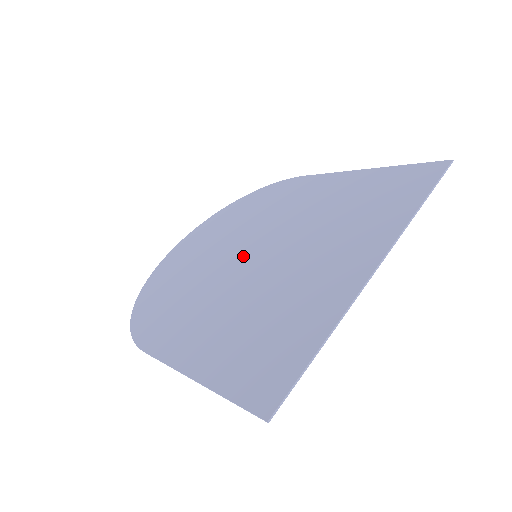
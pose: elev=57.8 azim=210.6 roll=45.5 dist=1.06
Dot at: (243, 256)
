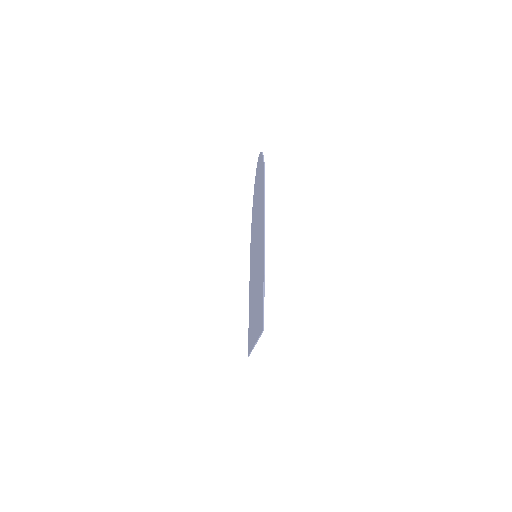
Dot at: (255, 247)
